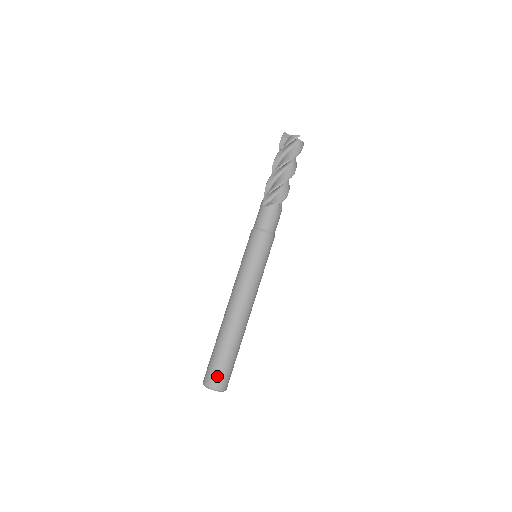
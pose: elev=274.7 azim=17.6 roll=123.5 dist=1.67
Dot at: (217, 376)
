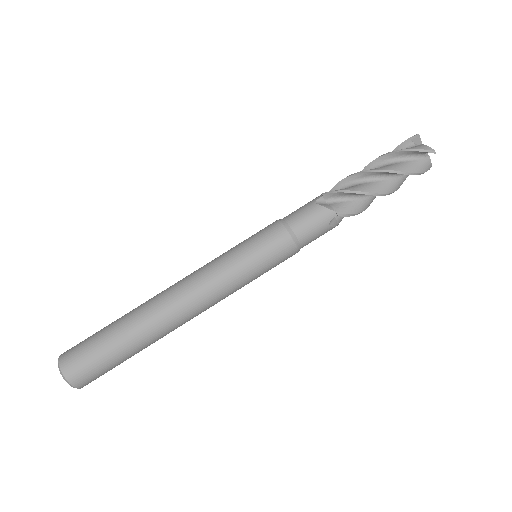
Dot at: (81, 362)
